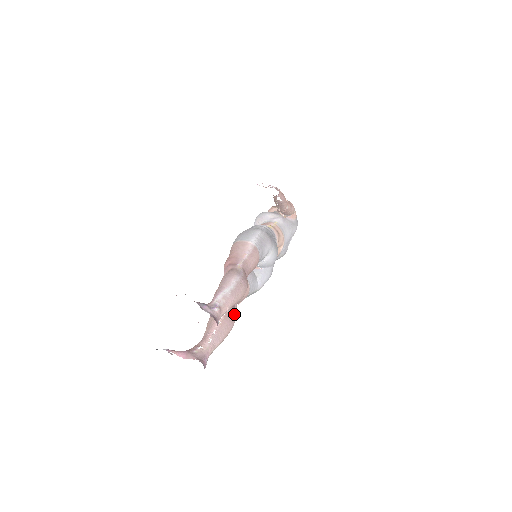
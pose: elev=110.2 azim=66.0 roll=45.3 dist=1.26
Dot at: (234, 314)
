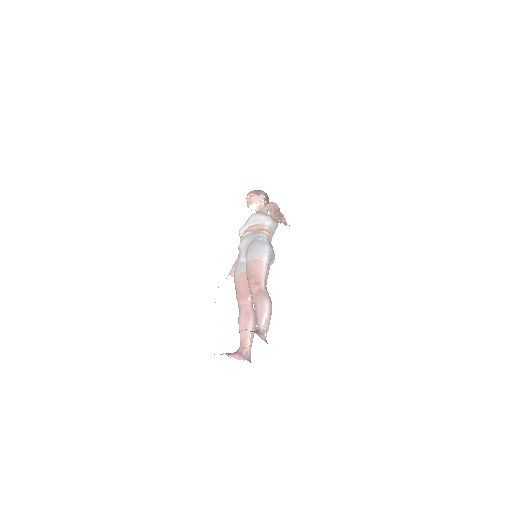
Dot at: occluded
